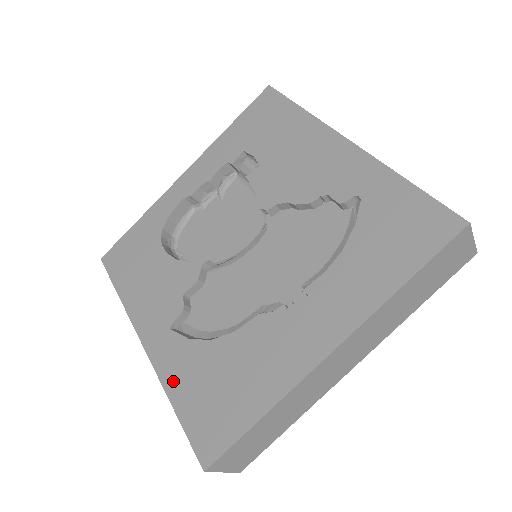
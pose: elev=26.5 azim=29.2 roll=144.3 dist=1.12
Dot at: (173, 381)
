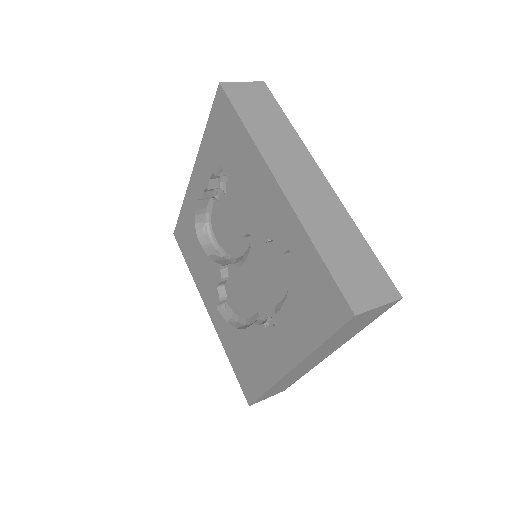
Dot at: (226, 346)
